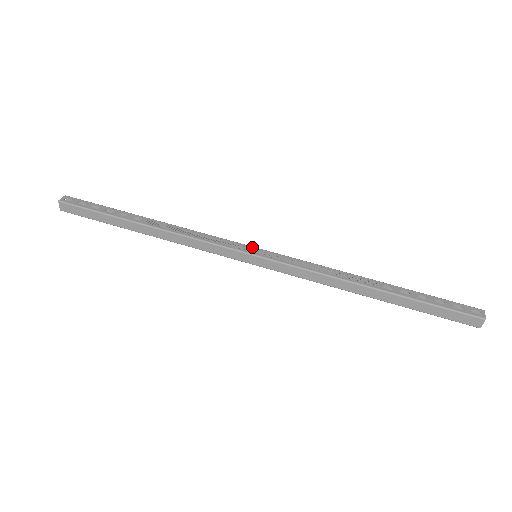
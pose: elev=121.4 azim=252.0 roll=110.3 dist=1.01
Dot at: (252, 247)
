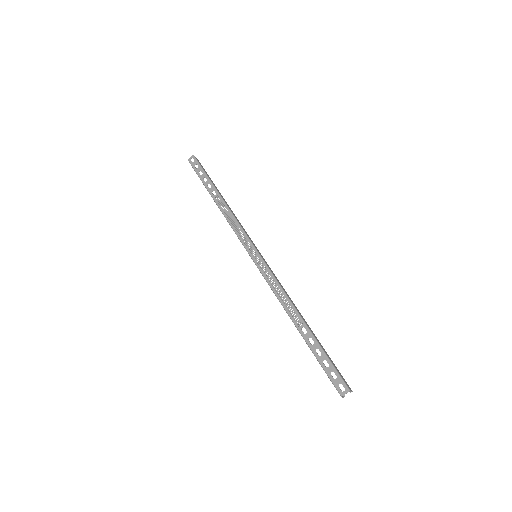
Dot at: (255, 249)
